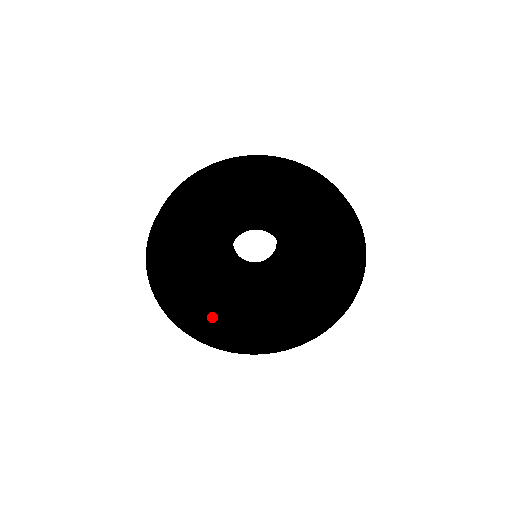
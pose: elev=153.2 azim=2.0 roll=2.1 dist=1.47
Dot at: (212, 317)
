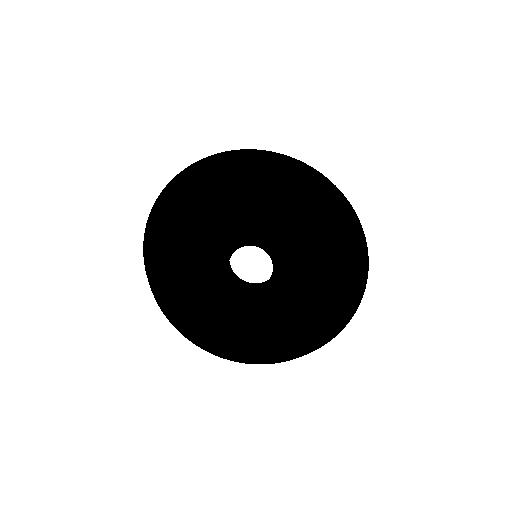
Dot at: (257, 340)
